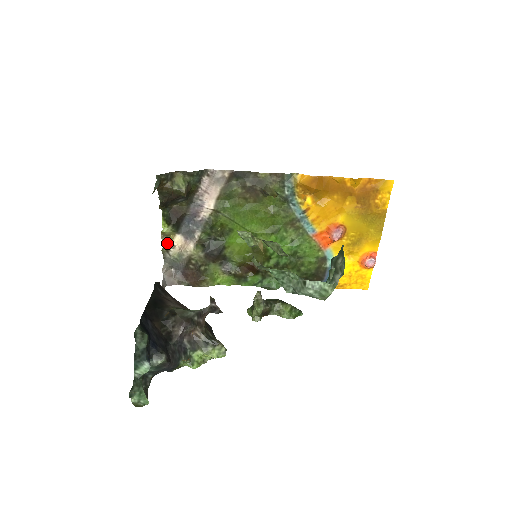
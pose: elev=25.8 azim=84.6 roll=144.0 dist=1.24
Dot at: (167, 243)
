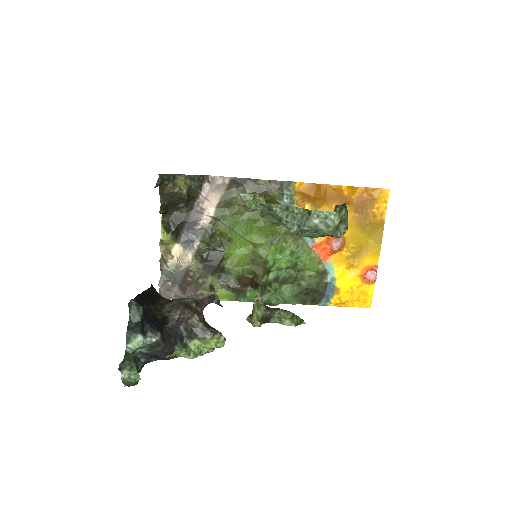
Dot at: (165, 253)
